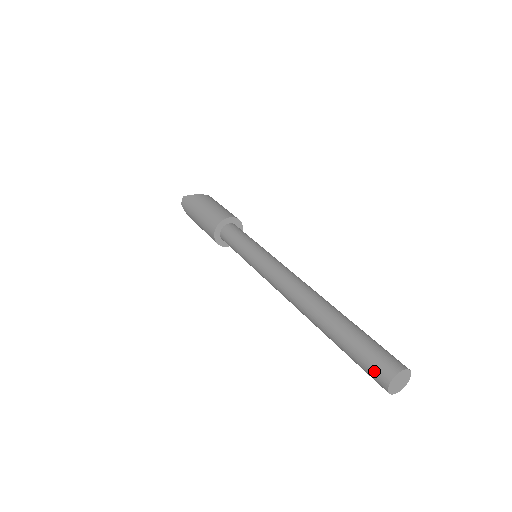
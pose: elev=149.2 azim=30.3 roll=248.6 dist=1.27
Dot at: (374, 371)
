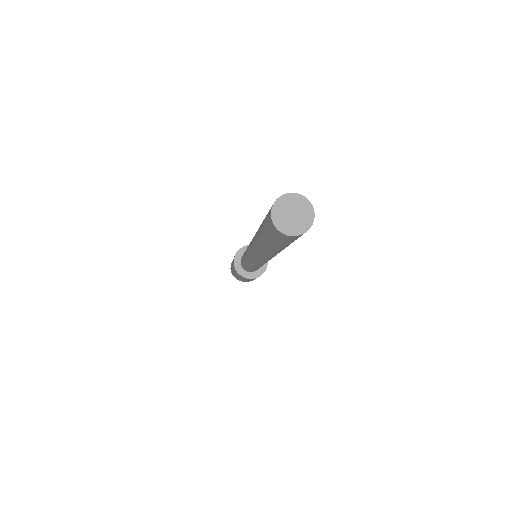
Dot at: (267, 220)
